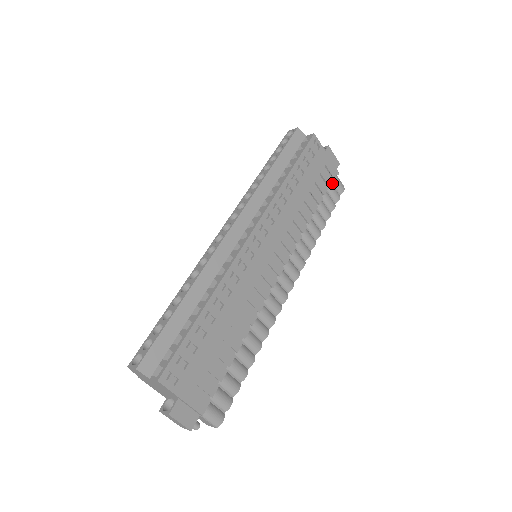
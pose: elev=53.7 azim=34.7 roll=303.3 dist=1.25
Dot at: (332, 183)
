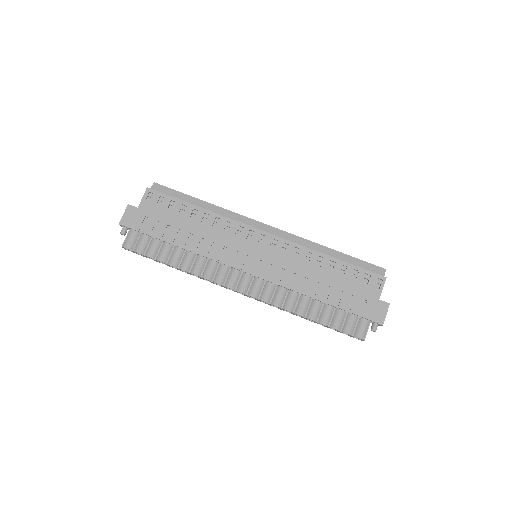
Dot at: (358, 321)
